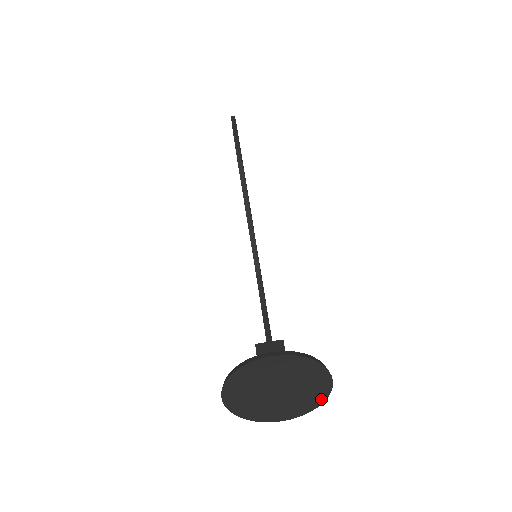
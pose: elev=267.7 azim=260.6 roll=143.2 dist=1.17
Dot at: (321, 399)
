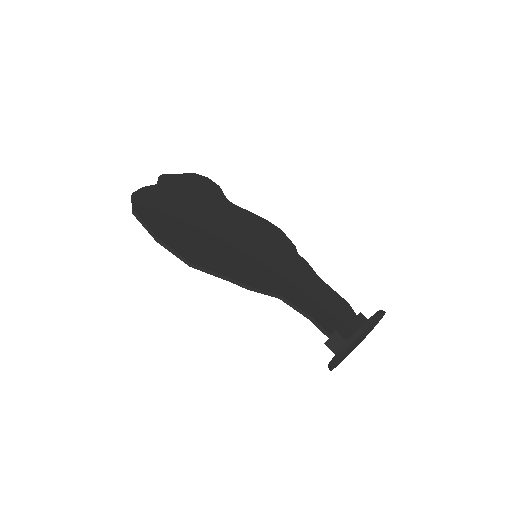
Dot at: (383, 315)
